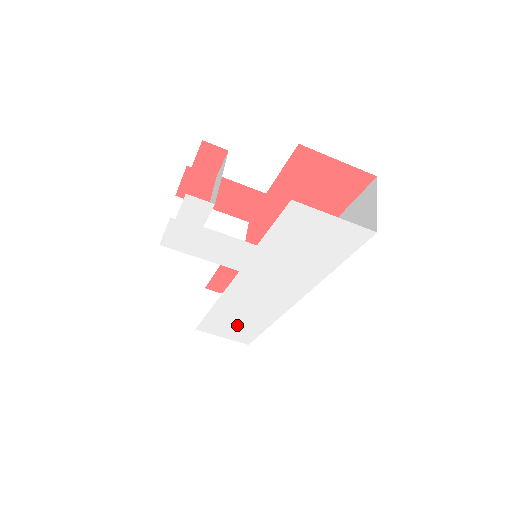
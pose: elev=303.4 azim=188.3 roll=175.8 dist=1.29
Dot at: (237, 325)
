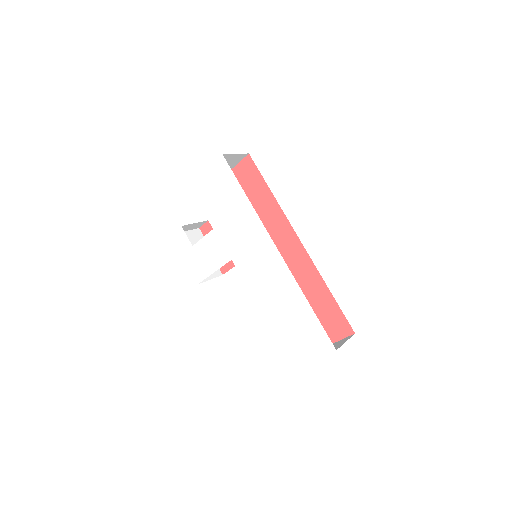
Dot at: (297, 326)
